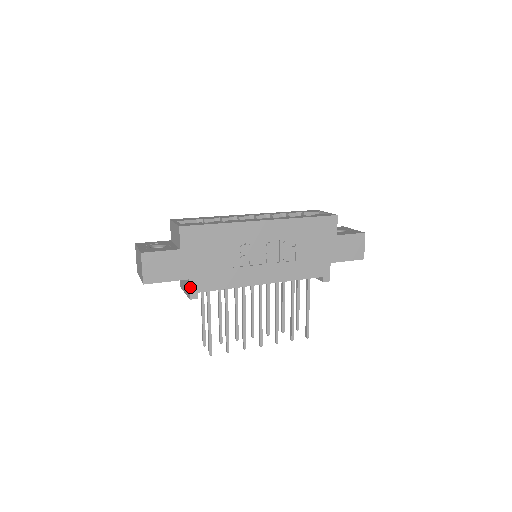
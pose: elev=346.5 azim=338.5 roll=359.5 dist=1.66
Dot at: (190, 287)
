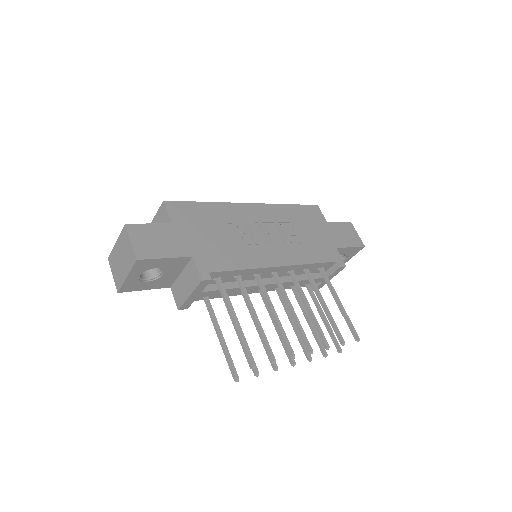
Dot at: (197, 266)
